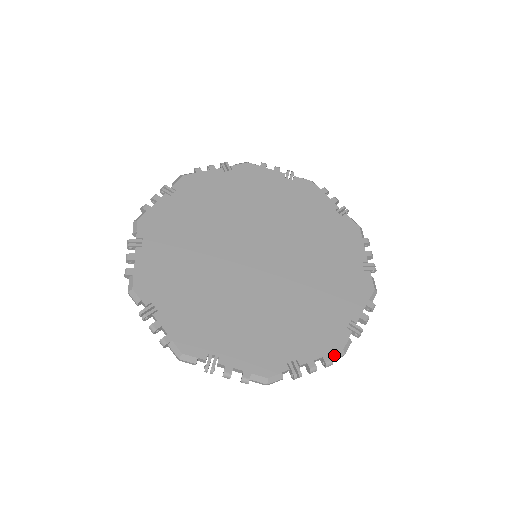
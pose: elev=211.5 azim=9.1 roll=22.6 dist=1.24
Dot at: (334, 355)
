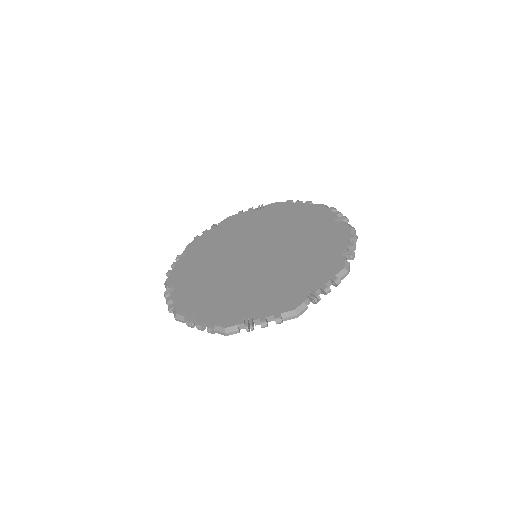
Dot at: (286, 314)
